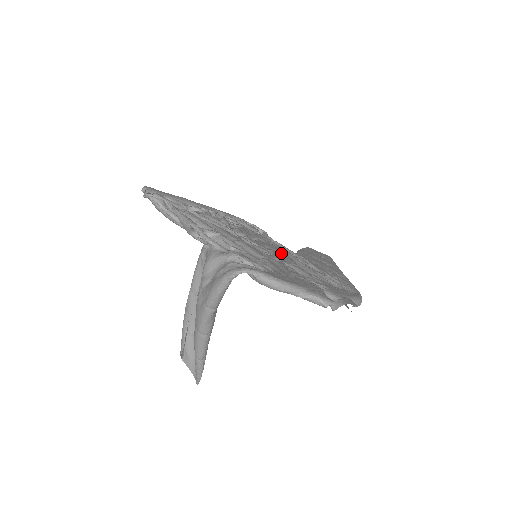
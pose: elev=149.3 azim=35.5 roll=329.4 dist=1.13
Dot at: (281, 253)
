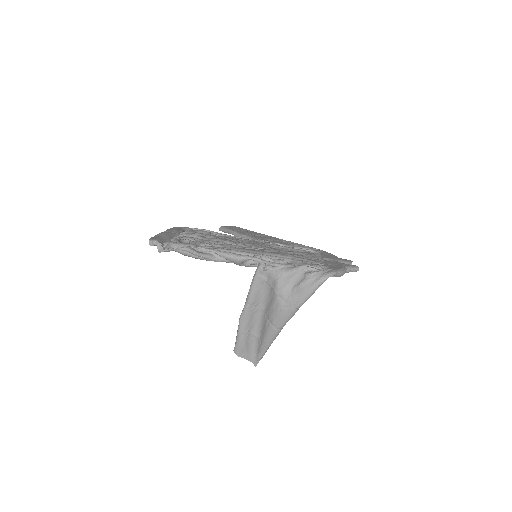
Dot at: (268, 246)
